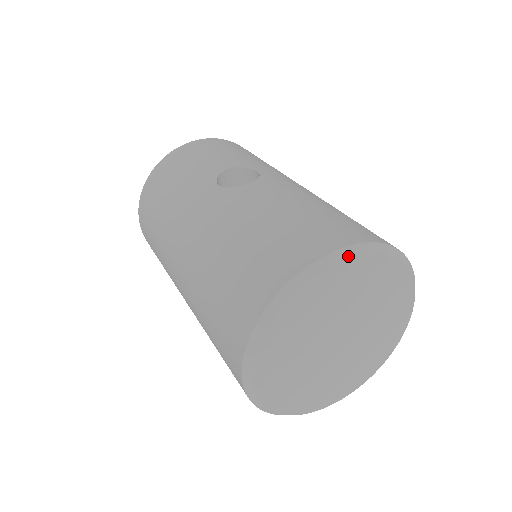
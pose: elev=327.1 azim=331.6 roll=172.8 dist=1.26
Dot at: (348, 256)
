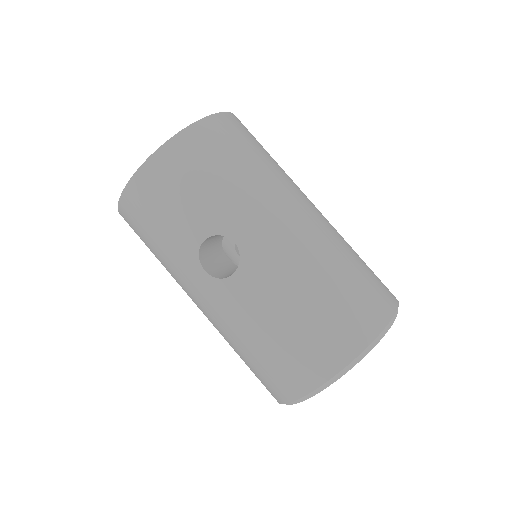
Dot at: (336, 380)
